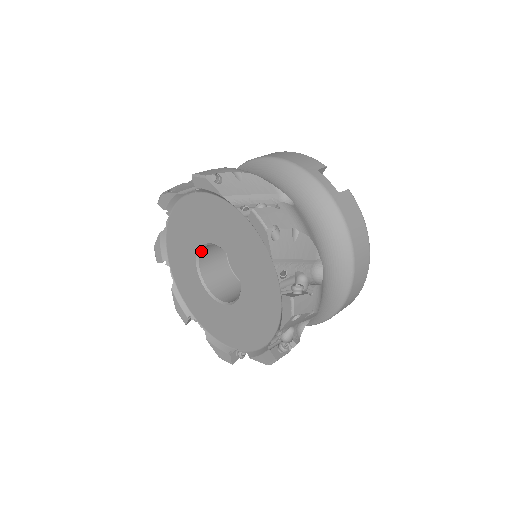
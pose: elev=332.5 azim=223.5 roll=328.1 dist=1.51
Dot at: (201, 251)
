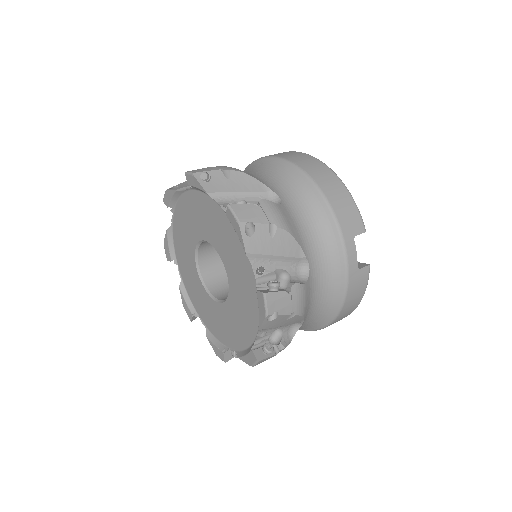
Dot at: occluded
